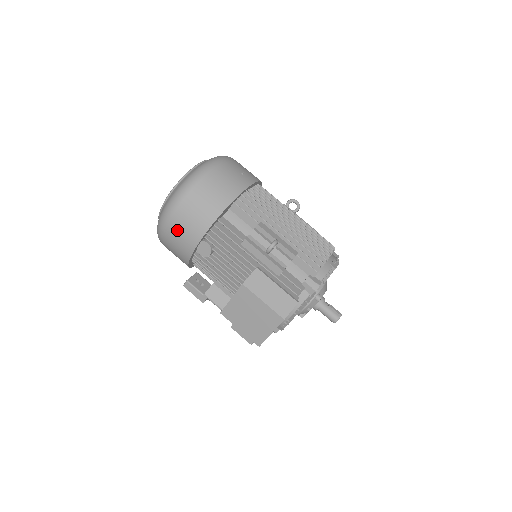
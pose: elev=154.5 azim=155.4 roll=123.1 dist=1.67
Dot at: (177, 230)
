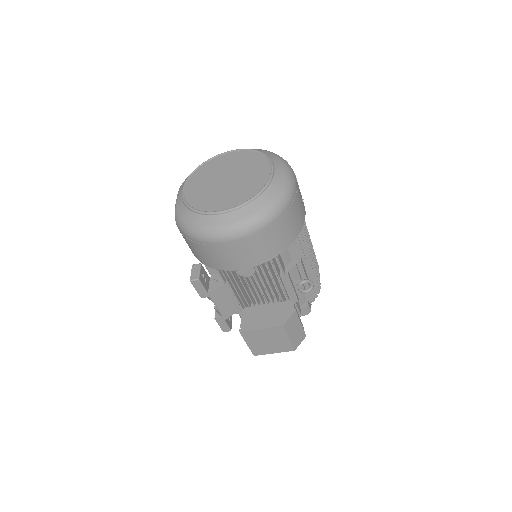
Dot at: (233, 251)
